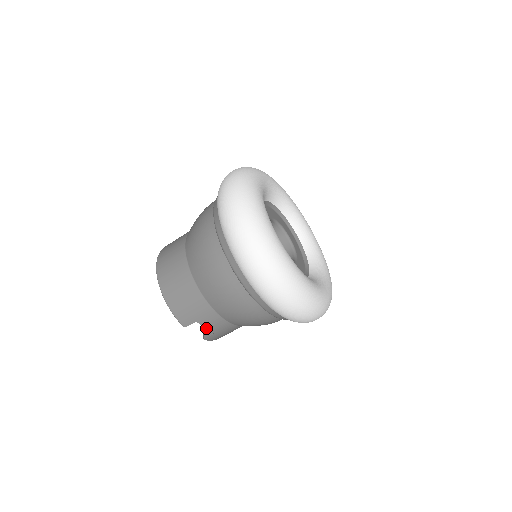
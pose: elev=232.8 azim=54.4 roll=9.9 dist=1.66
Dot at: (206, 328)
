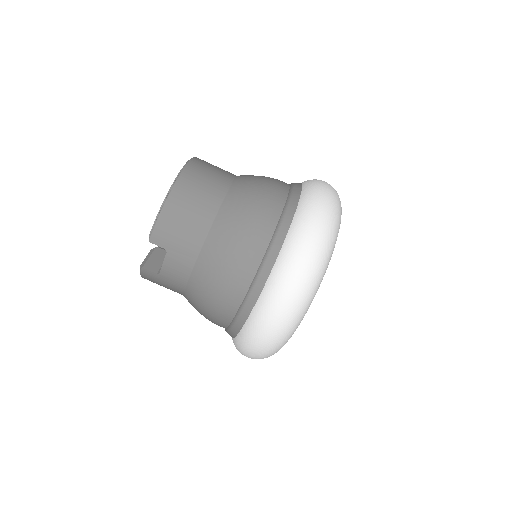
Dot at: (164, 263)
